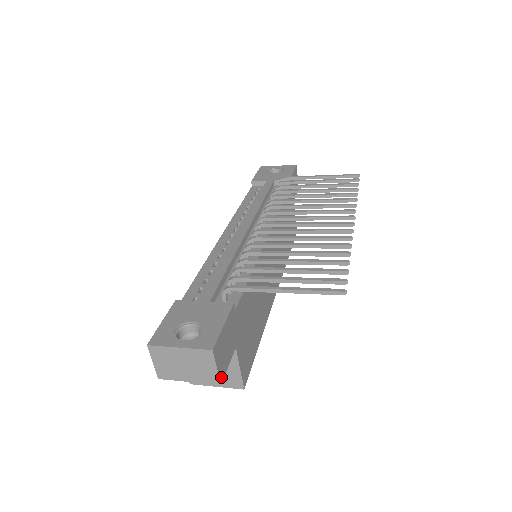
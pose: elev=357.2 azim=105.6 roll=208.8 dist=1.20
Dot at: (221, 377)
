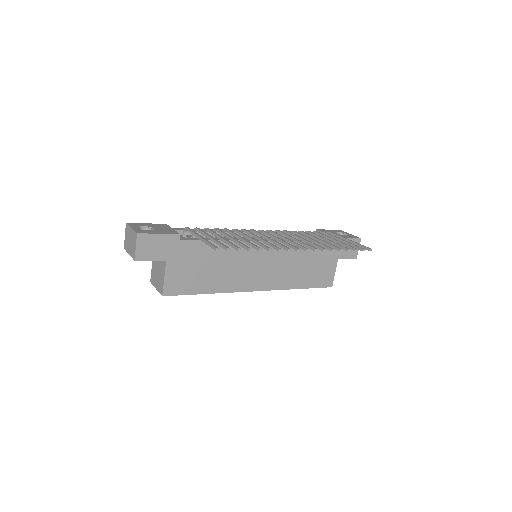
Dot at: (138, 257)
